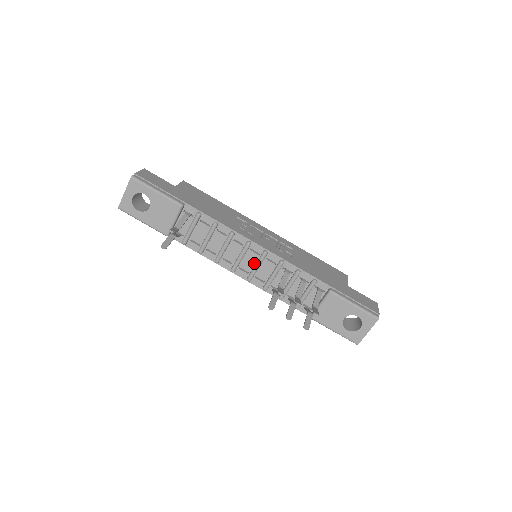
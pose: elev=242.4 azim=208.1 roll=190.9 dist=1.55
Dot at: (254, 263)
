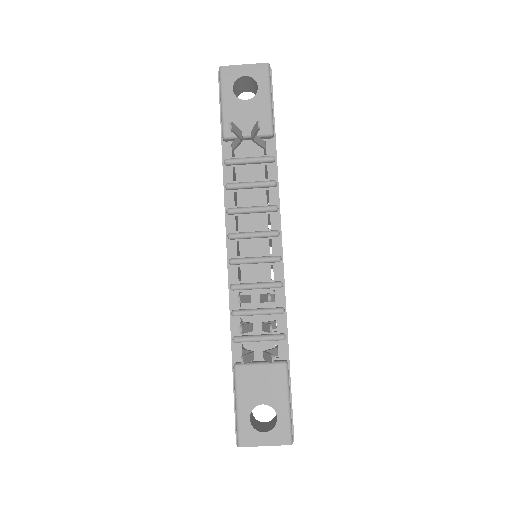
Dot at: (256, 255)
